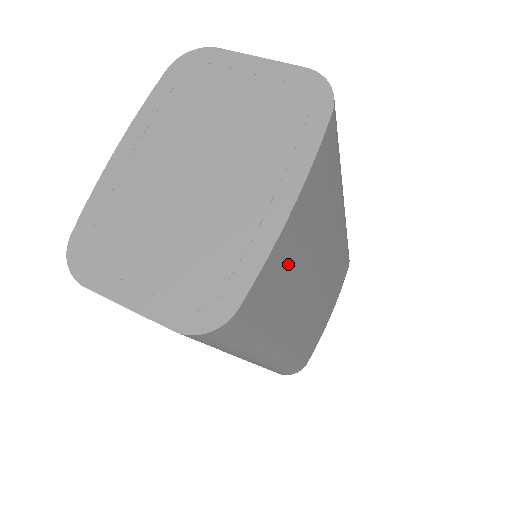
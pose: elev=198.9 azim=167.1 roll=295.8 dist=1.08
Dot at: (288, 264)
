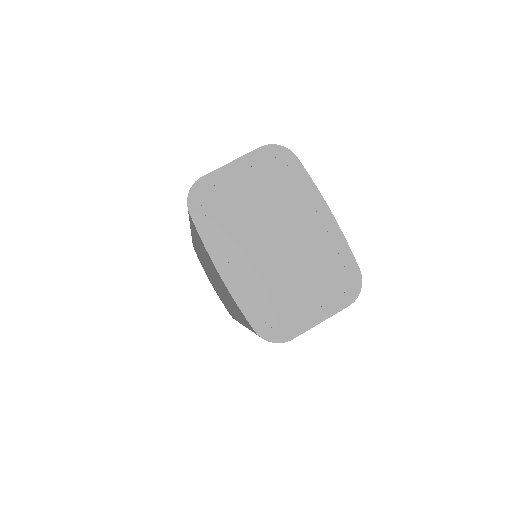
Dot at: occluded
